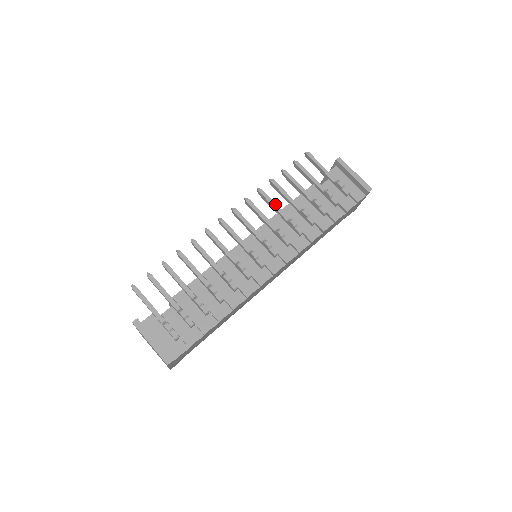
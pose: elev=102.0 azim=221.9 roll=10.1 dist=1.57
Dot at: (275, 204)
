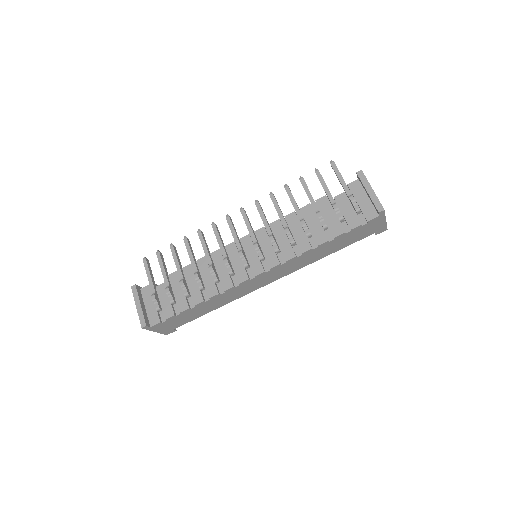
Dot at: (279, 210)
